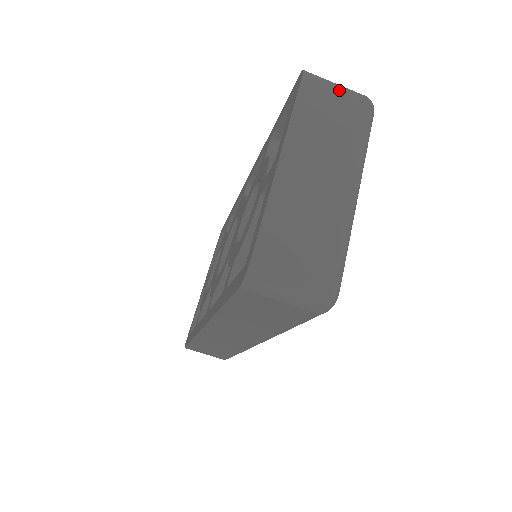
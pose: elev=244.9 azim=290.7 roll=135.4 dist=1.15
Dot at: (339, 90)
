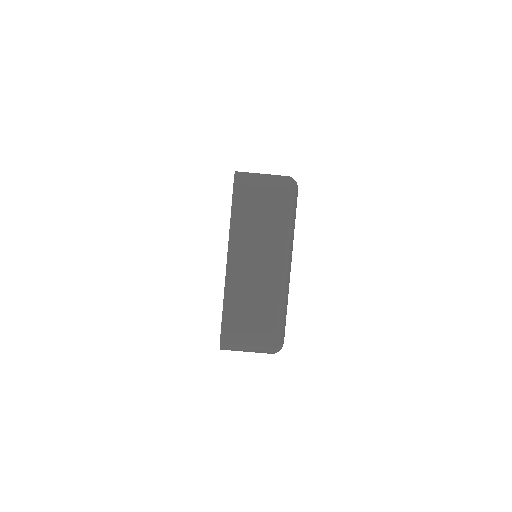
Dot at: (264, 186)
